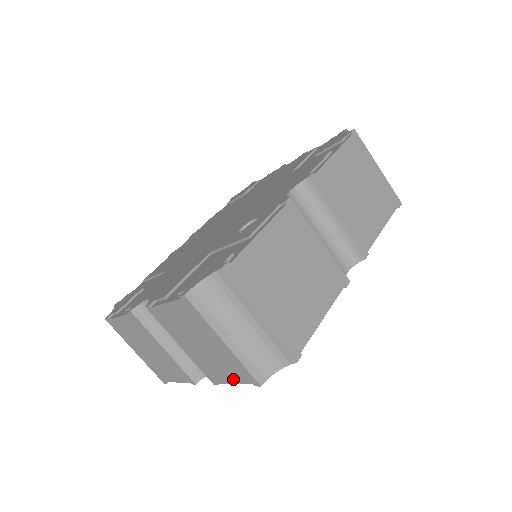
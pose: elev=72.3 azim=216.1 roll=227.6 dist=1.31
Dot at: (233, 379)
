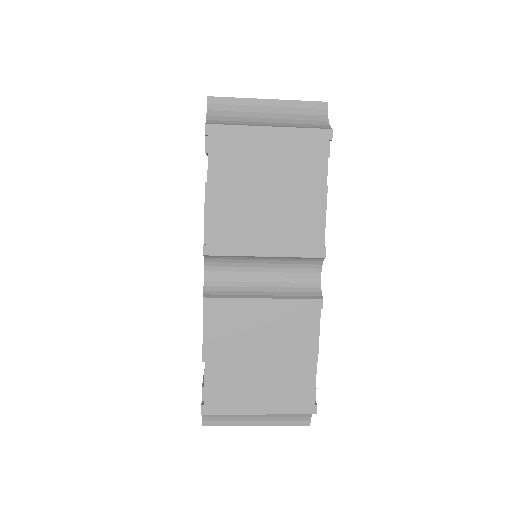
Dot at: occluded
